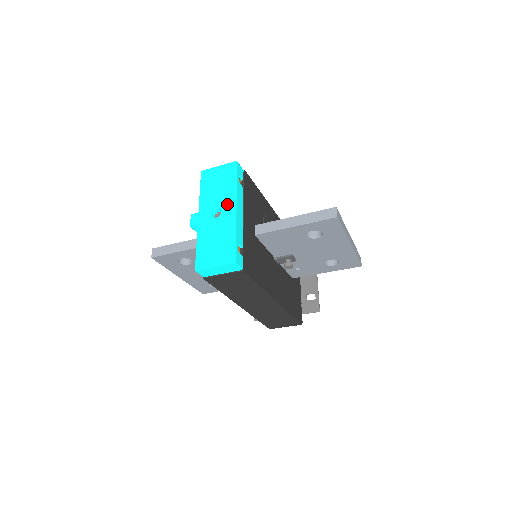
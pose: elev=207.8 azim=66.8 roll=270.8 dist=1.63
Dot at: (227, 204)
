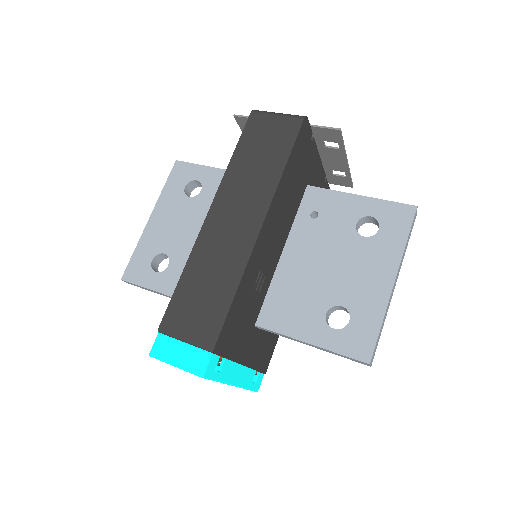
Dot at: occluded
